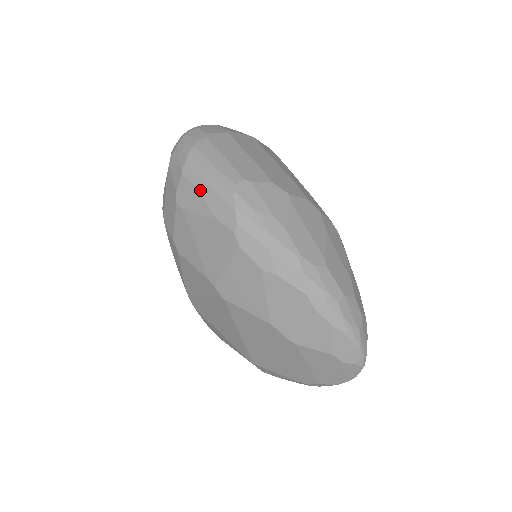
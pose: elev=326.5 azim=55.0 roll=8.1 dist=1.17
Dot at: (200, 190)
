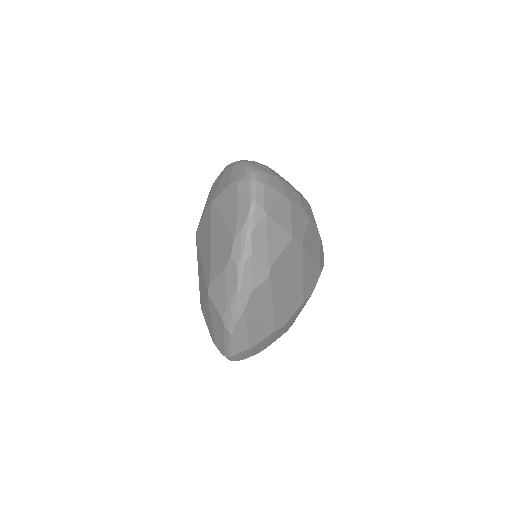
Dot at: occluded
